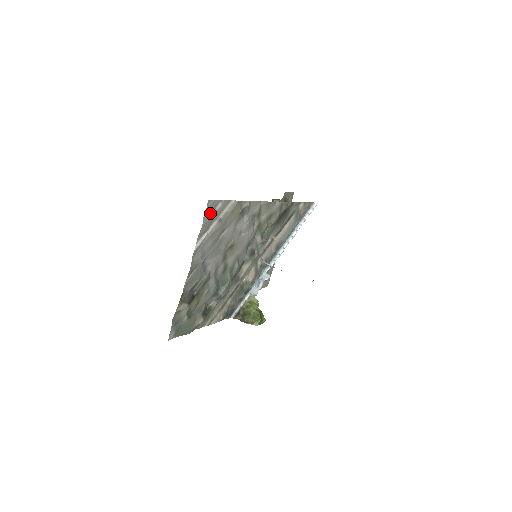
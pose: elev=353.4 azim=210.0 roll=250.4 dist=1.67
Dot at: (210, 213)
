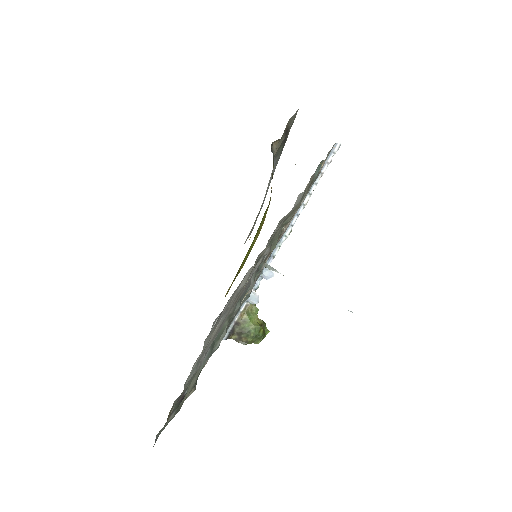
Dot at: (214, 327)
